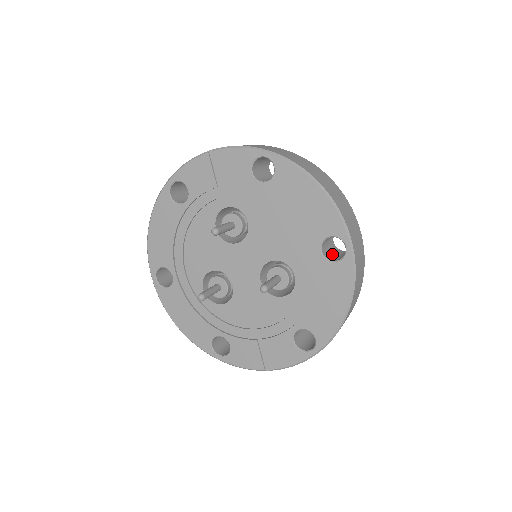
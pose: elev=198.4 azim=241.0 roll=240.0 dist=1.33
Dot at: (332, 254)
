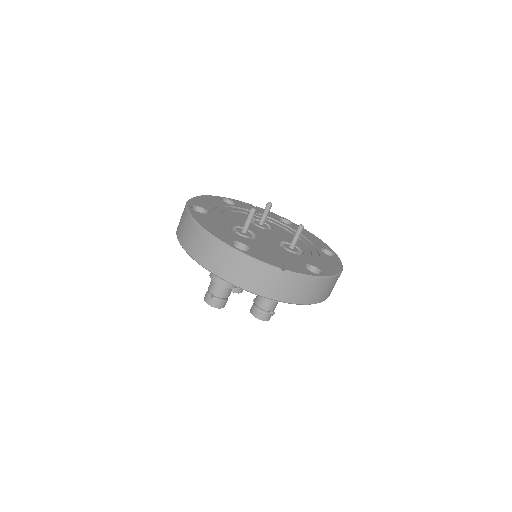
Dot at: occluded
